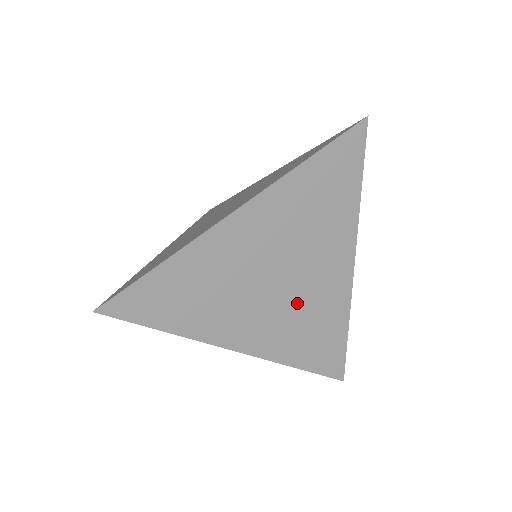
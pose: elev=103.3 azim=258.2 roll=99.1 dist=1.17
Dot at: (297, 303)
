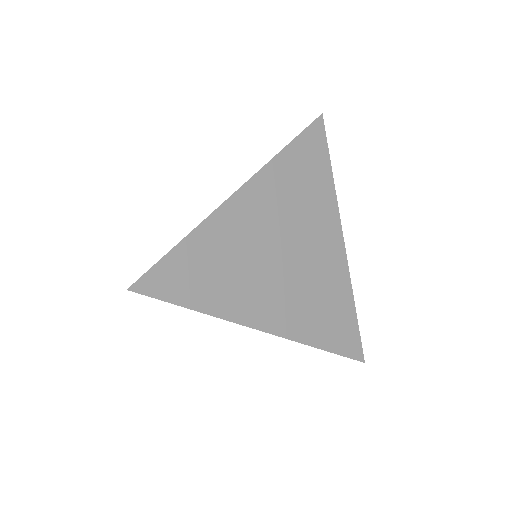
Dot at: (305, 278)
